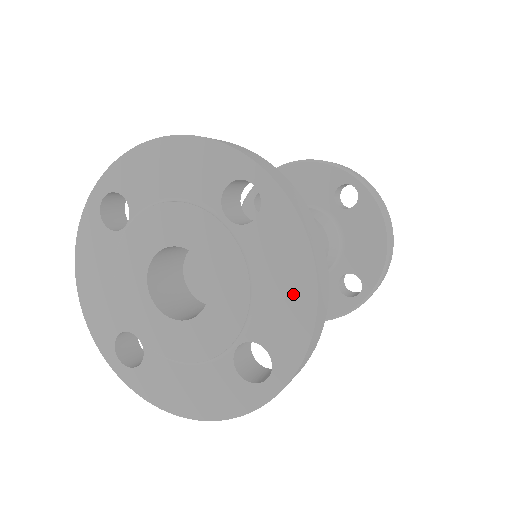
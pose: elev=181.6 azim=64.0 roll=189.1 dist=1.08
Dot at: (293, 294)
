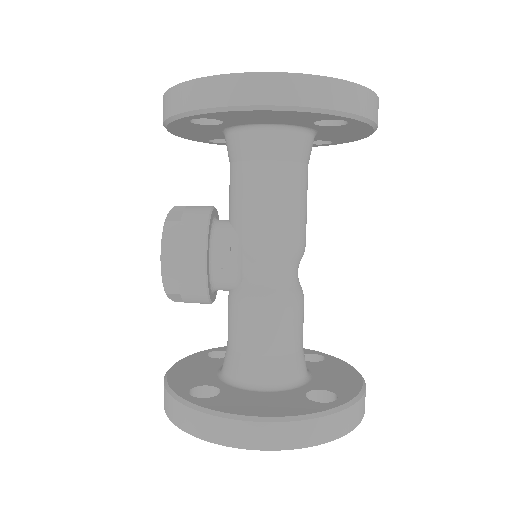
Dot at: occluded
